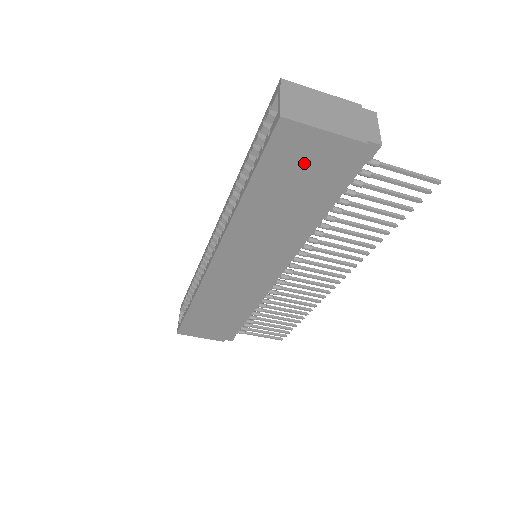
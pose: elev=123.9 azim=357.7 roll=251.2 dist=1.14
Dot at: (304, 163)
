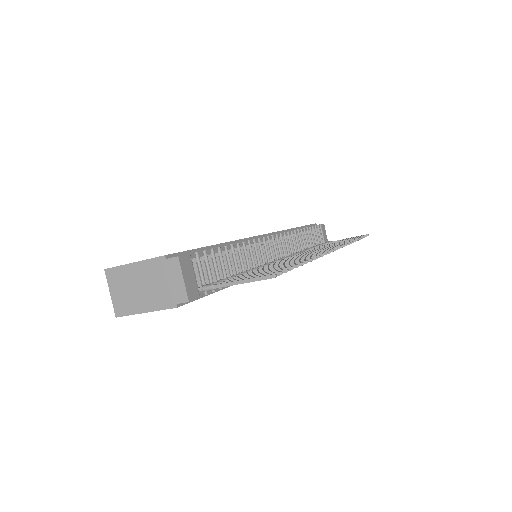
Dot at: occluded
